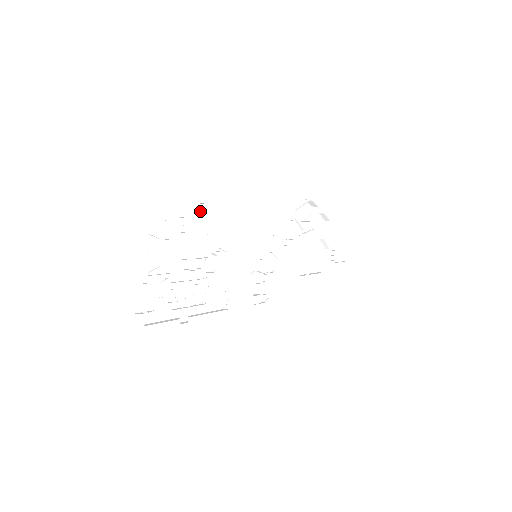
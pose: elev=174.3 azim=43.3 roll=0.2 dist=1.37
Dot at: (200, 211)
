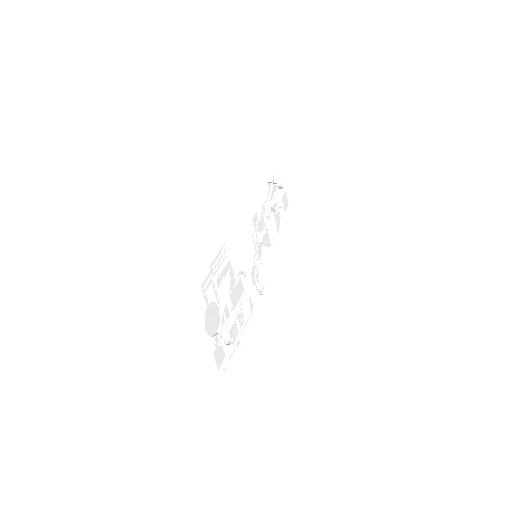
Dot at: (223, 253)
